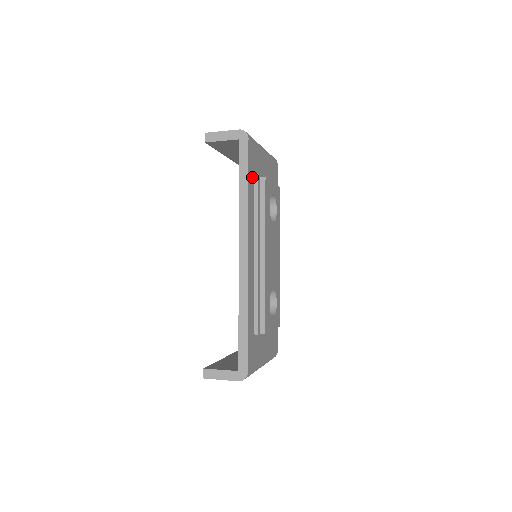
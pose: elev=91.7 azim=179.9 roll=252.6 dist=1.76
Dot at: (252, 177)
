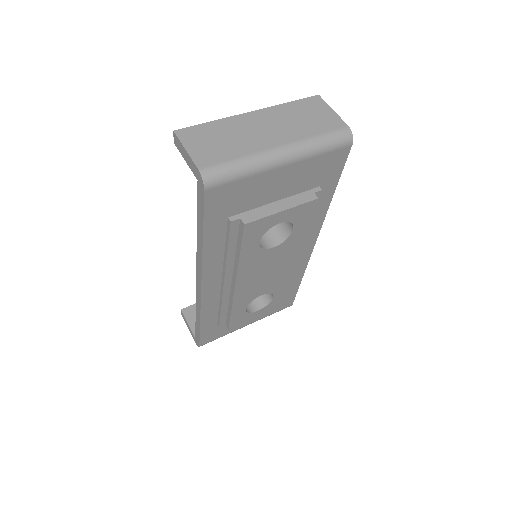
Dot at: (220, 222)
